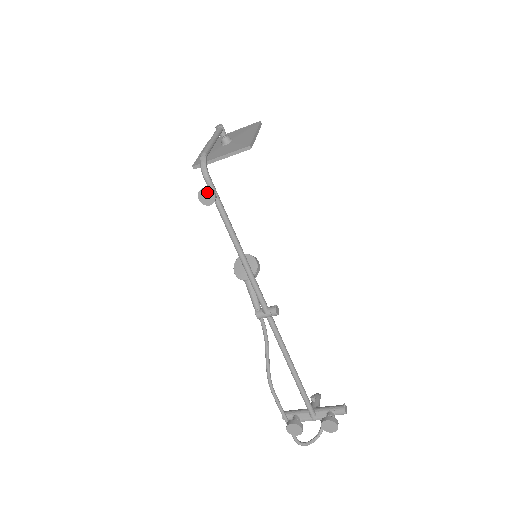
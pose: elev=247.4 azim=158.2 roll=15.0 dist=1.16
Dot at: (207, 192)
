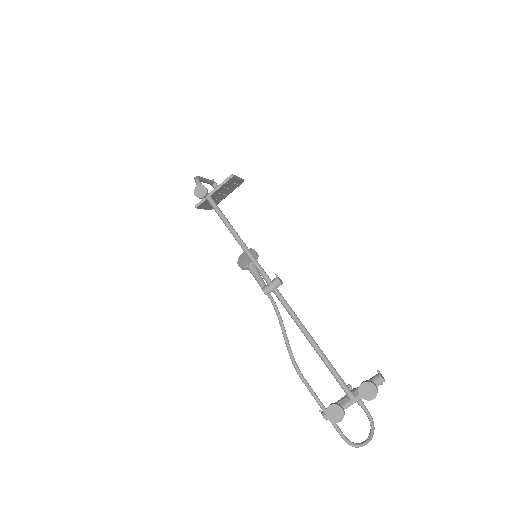
Dot at: (200, 188)
